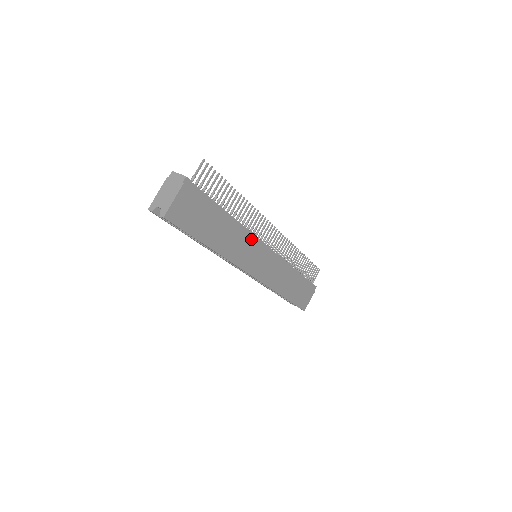
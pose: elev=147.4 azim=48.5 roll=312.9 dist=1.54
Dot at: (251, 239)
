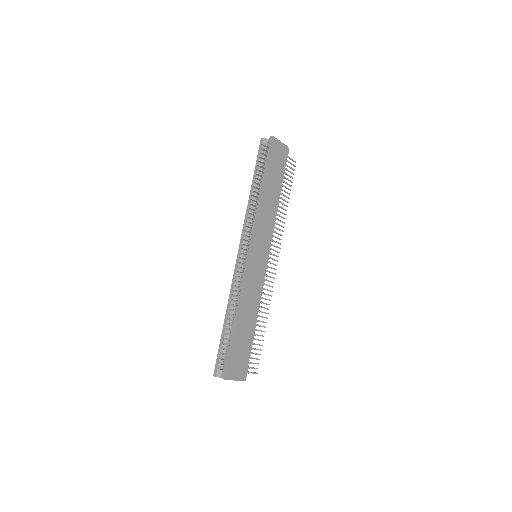
Dot at: (271, 231)
